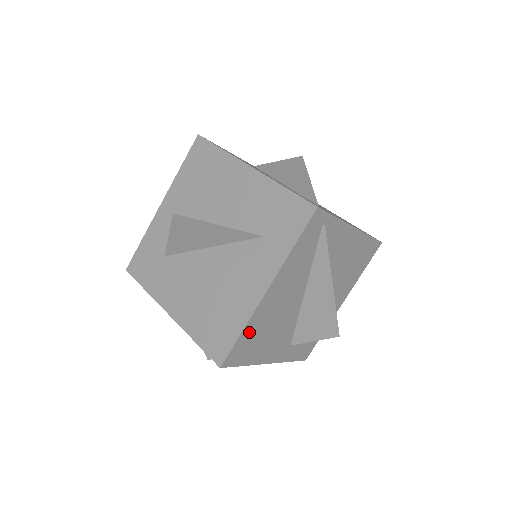
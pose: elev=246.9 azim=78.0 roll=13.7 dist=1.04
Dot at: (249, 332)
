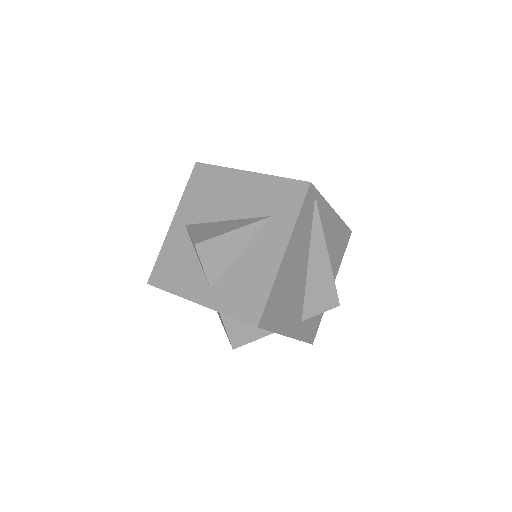
Dot at: (275, 294)
